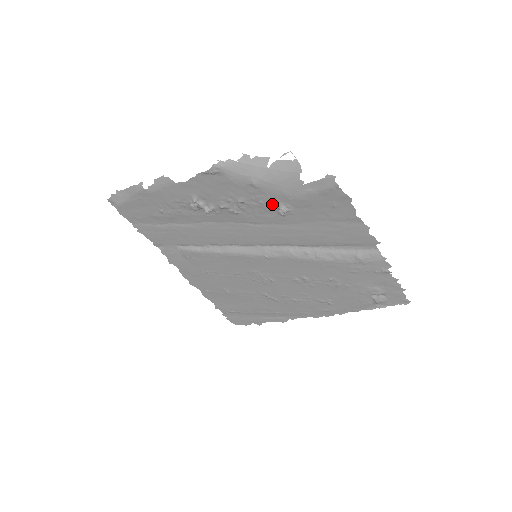
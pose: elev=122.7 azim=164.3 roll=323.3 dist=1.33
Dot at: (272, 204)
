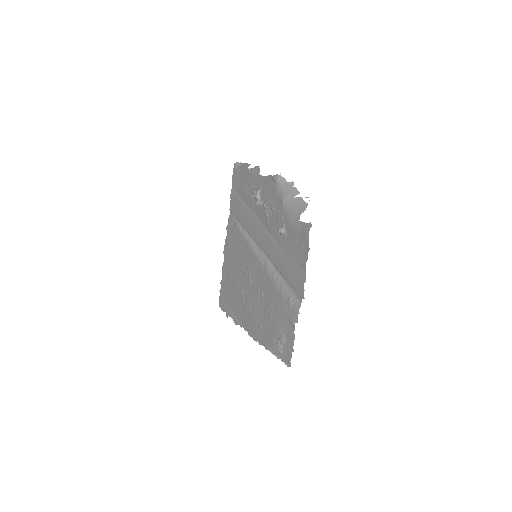
Dot at: (281, 223)
